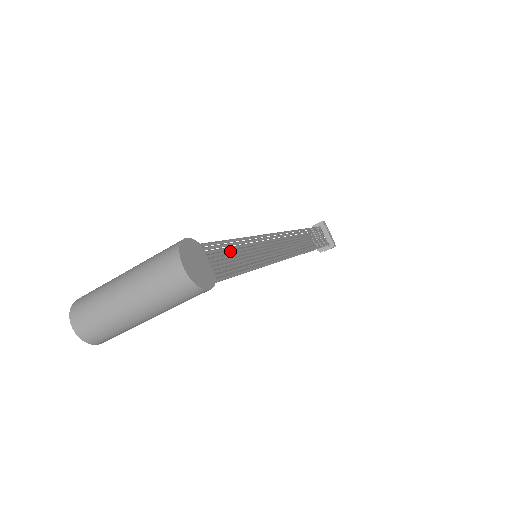
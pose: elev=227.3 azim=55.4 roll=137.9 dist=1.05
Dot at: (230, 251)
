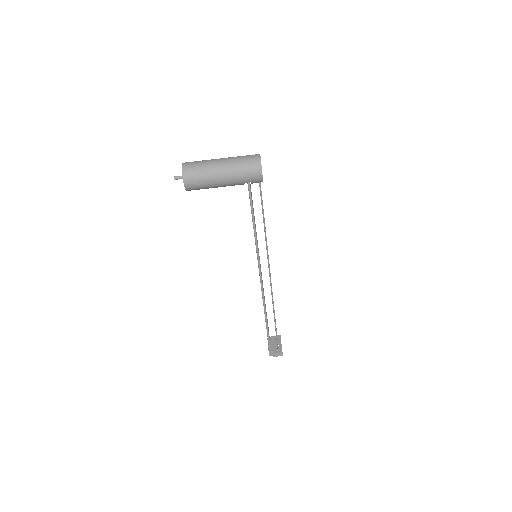
Dot at: occluded
